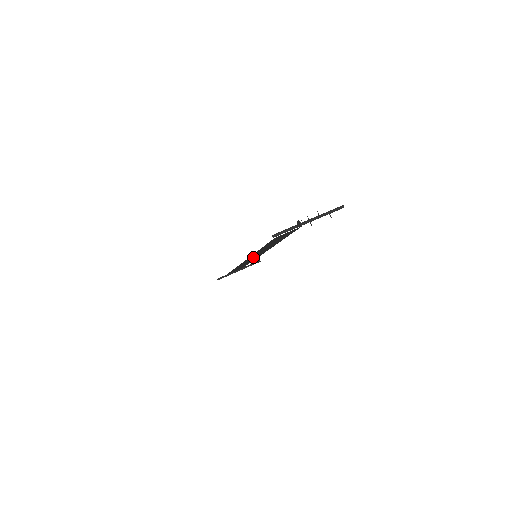
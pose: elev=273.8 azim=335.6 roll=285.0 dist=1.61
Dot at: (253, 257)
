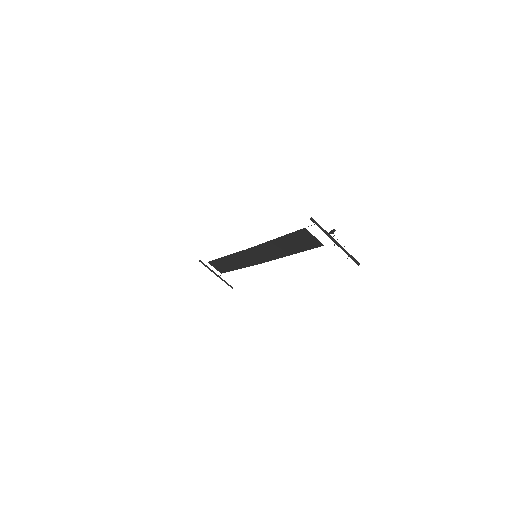
Dot at: (253, 255)
